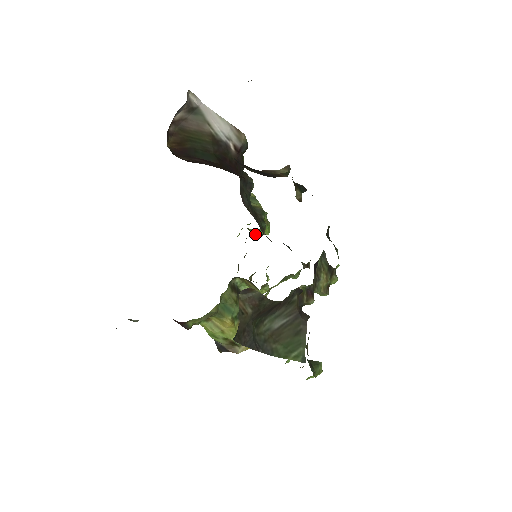
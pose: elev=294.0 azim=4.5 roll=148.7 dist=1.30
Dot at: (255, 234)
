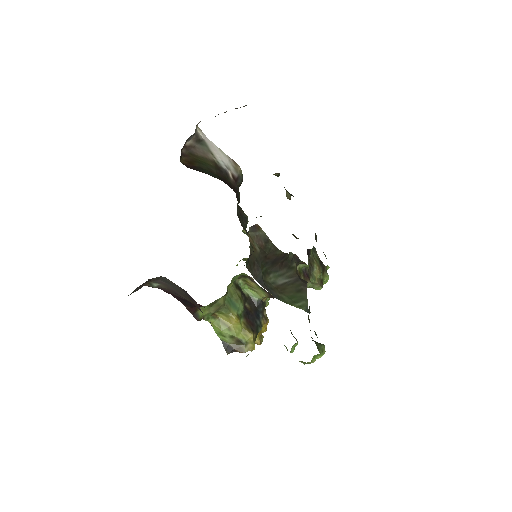
Dot at: occluded
